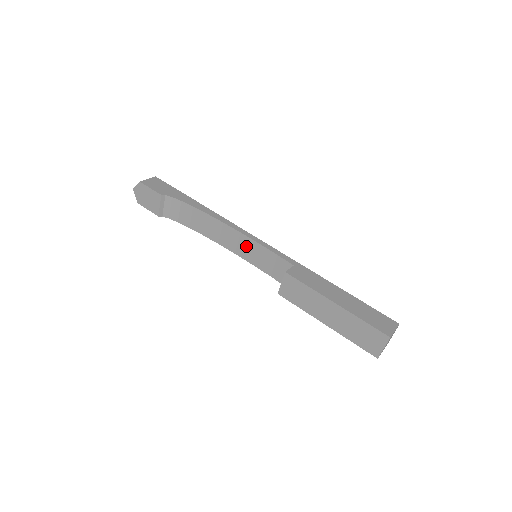
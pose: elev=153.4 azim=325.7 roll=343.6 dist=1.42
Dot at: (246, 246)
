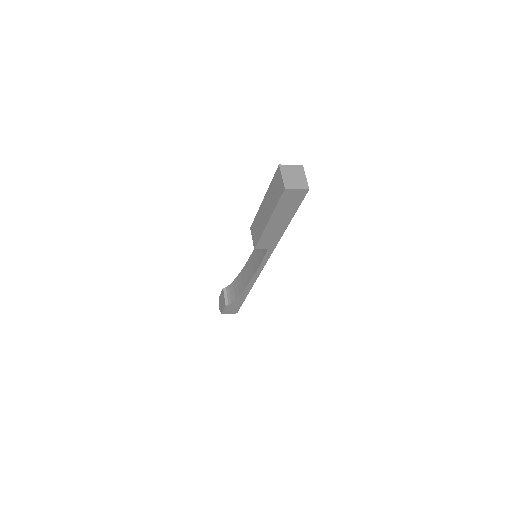
Dot at: (254, 260)
